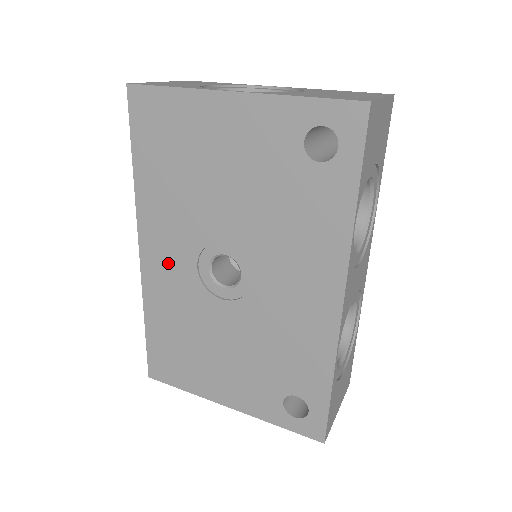
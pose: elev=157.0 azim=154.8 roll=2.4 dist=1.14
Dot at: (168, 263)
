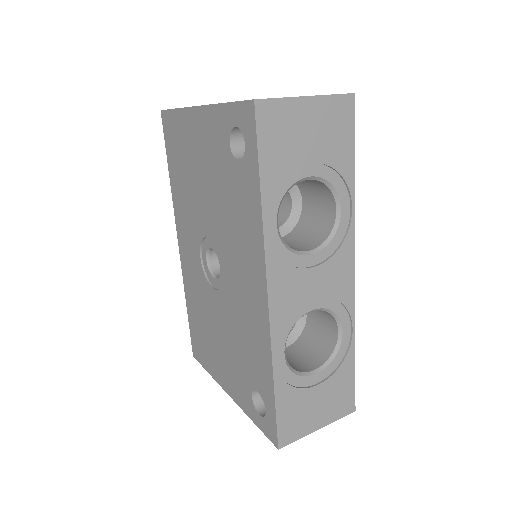
Dot at: (189, 254)
